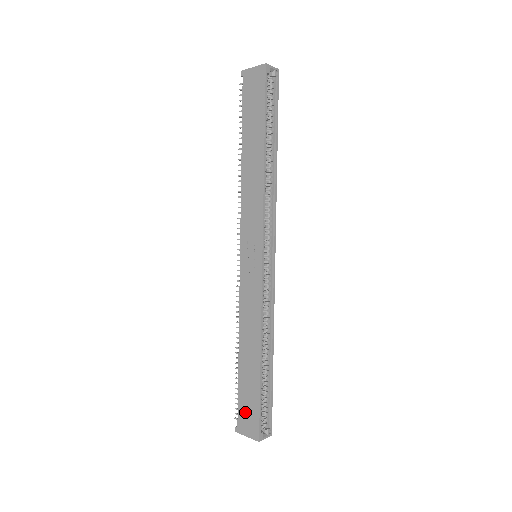
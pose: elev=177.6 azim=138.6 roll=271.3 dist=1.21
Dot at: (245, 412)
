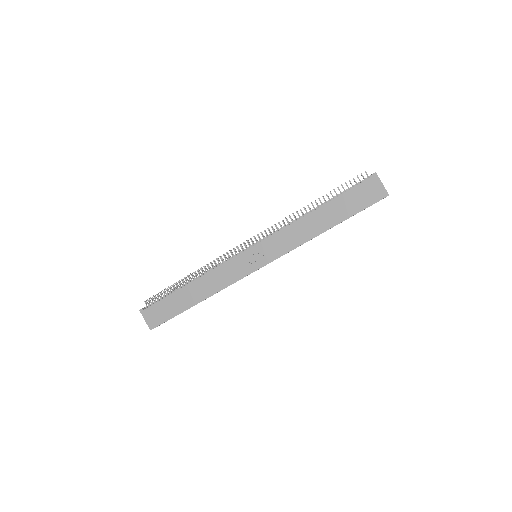
Dot at: (158, 310)
